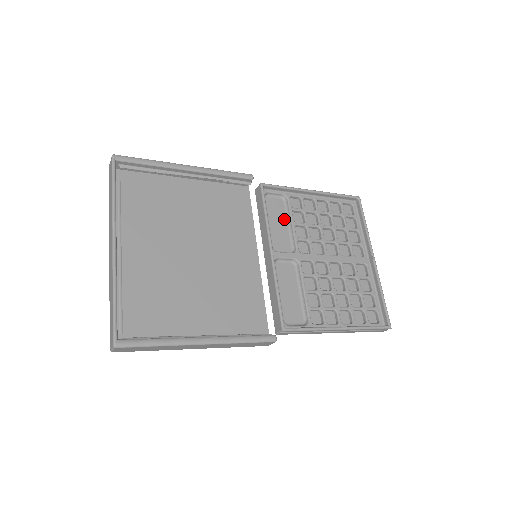
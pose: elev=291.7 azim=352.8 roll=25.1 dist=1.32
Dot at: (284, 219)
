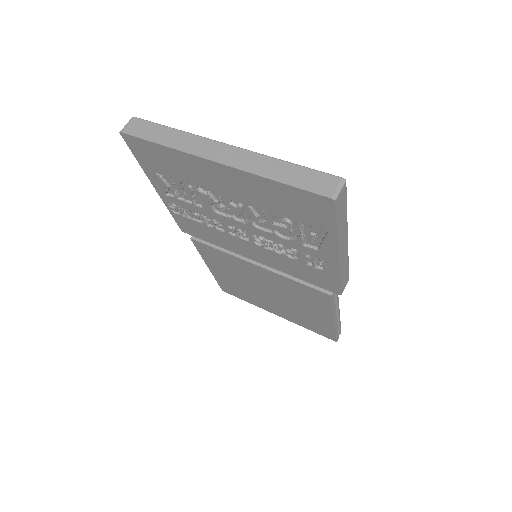
Dot at: occluded
